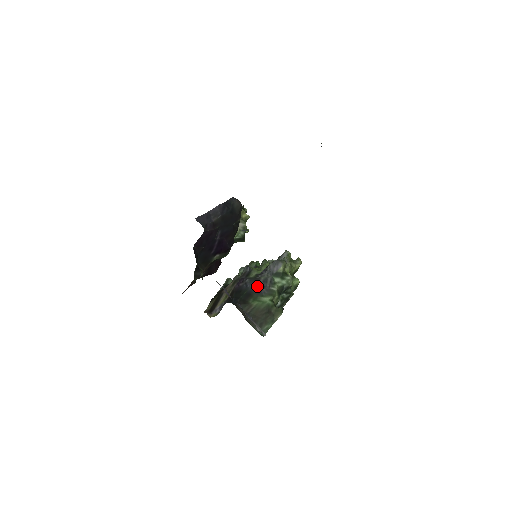
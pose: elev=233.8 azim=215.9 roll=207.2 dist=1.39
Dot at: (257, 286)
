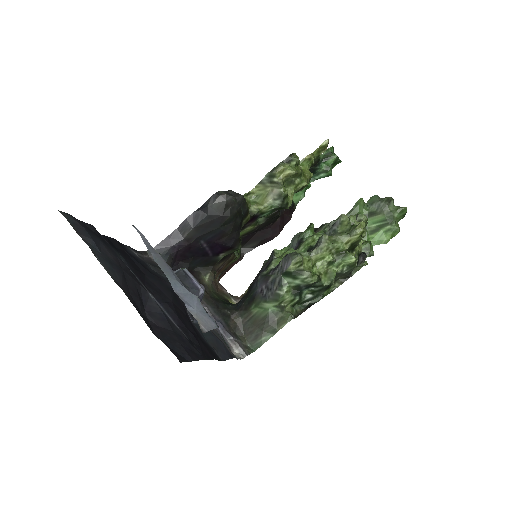
Dot at: (264, 288)
